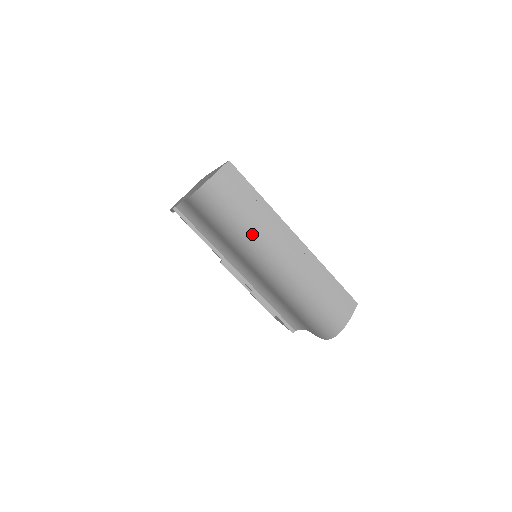
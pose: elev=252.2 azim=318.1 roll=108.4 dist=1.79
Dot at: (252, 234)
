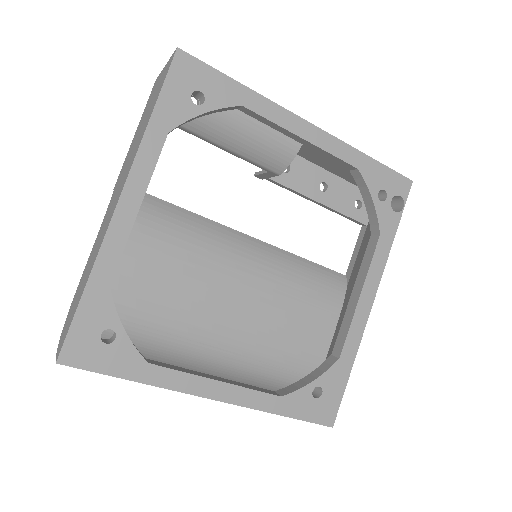
Dot at: occluded
